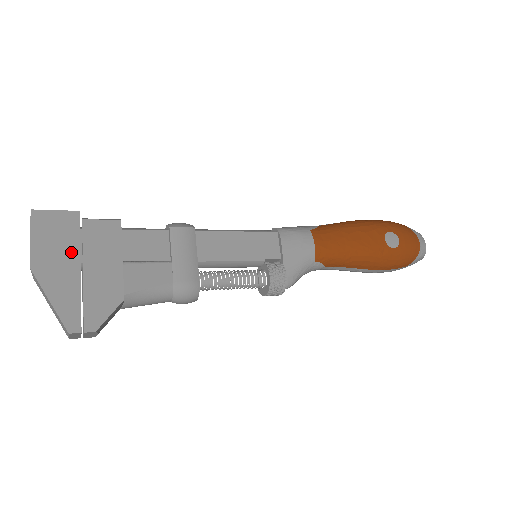
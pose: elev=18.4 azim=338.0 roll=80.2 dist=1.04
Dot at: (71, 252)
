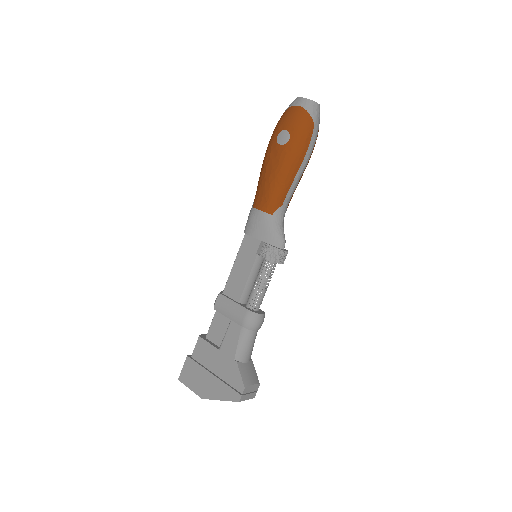
Dot at: (203, 374)
